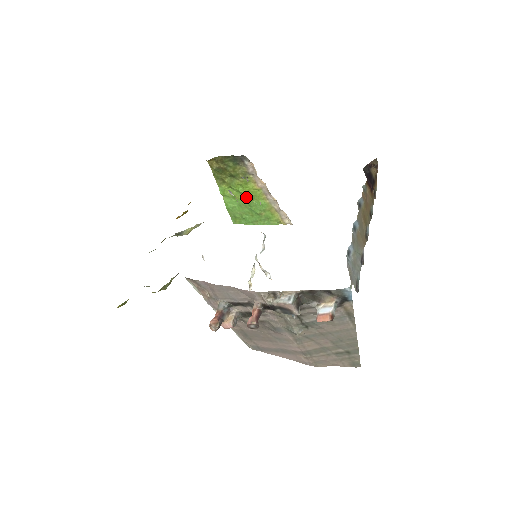
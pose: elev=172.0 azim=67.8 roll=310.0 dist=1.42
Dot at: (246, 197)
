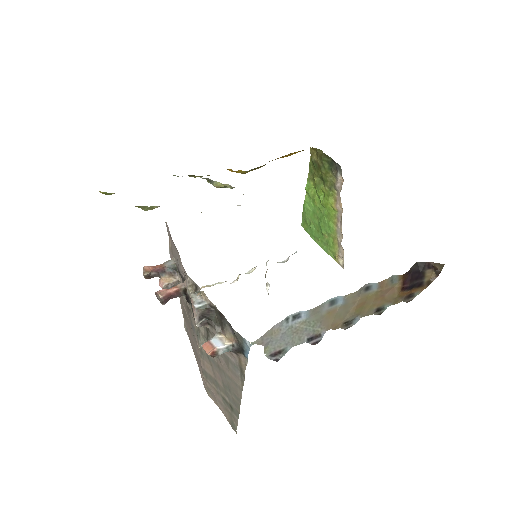
Dot at: (322, 209)
